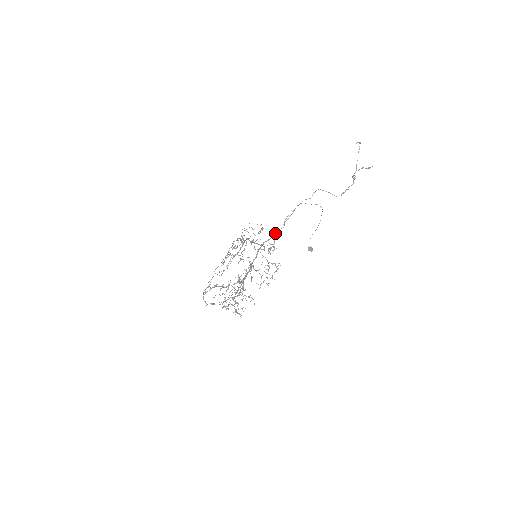
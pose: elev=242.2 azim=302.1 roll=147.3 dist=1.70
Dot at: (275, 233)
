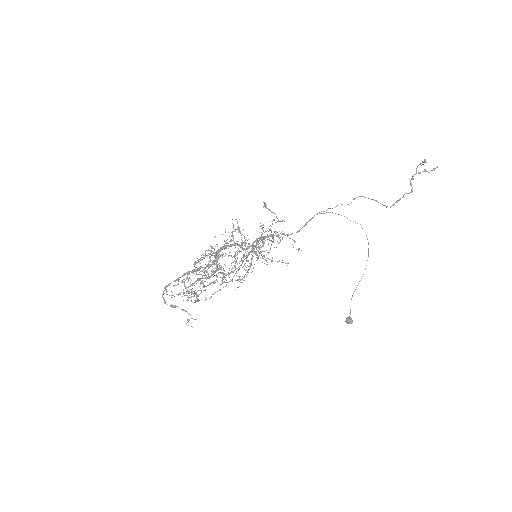
Dot at: occluded
